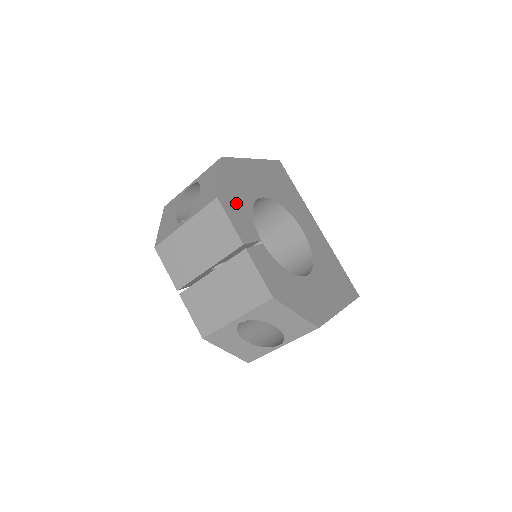
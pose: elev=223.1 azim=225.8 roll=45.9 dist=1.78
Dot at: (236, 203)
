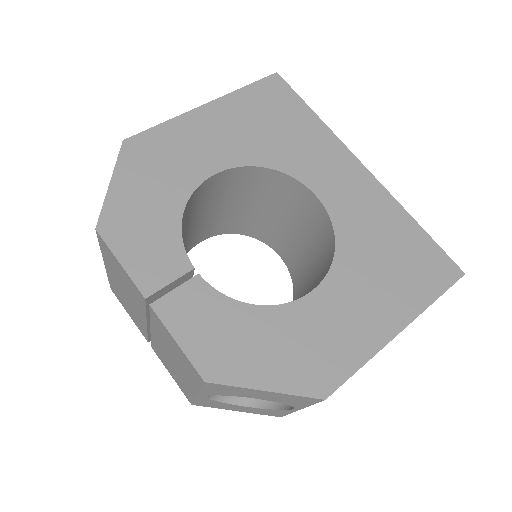
Dot at: (142, 219)
